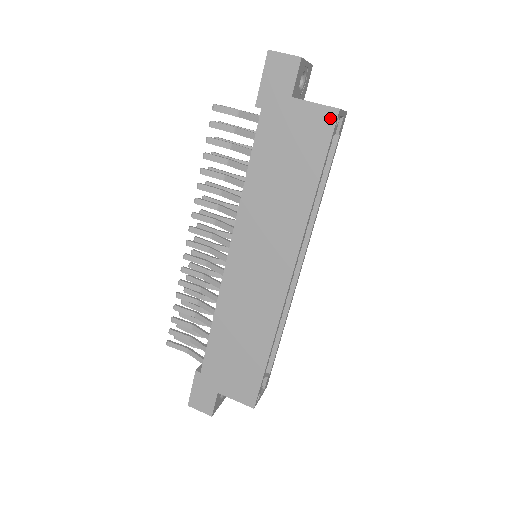
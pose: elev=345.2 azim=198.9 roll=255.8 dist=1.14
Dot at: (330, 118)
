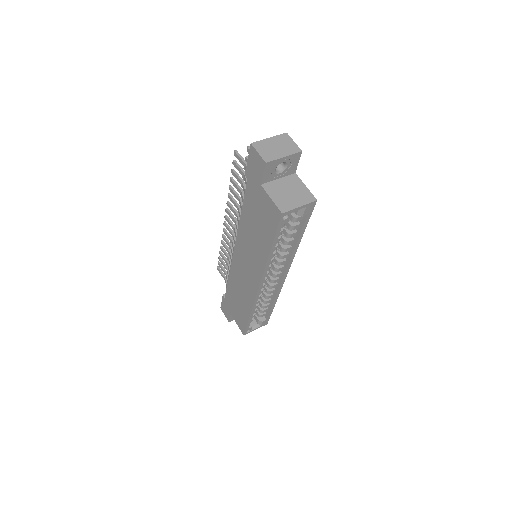
Dot at: (277, 215)
